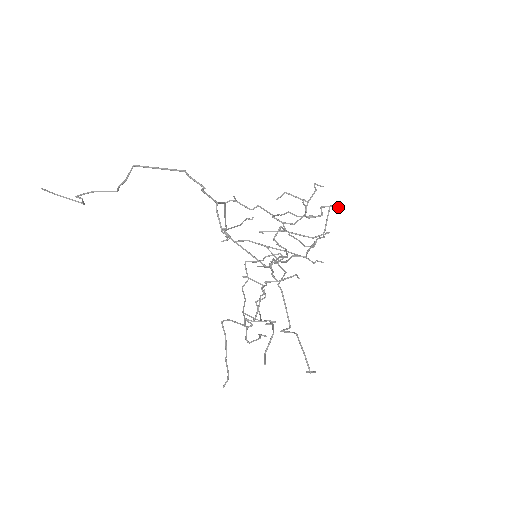
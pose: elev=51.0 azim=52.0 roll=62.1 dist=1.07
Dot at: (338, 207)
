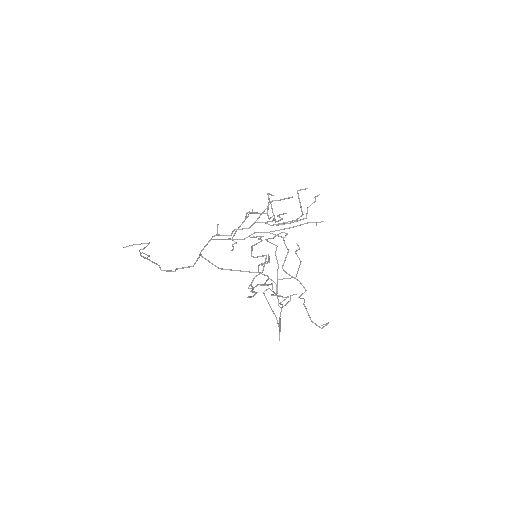
Dot at: (305, 188)
